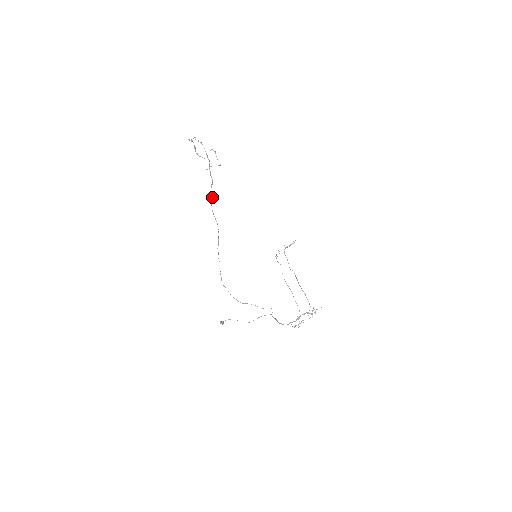
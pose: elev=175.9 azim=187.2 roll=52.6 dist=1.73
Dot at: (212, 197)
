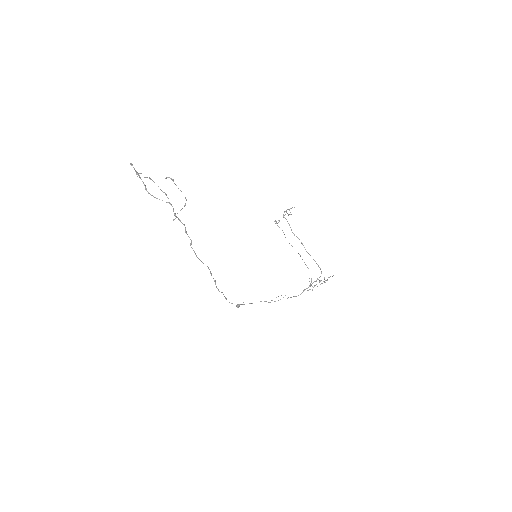
Dot at: (191, 244)
